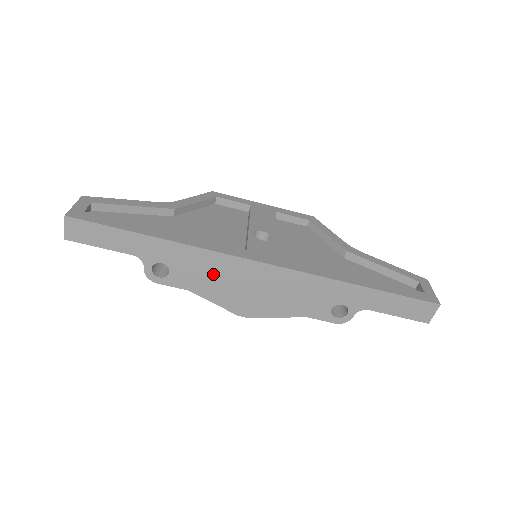
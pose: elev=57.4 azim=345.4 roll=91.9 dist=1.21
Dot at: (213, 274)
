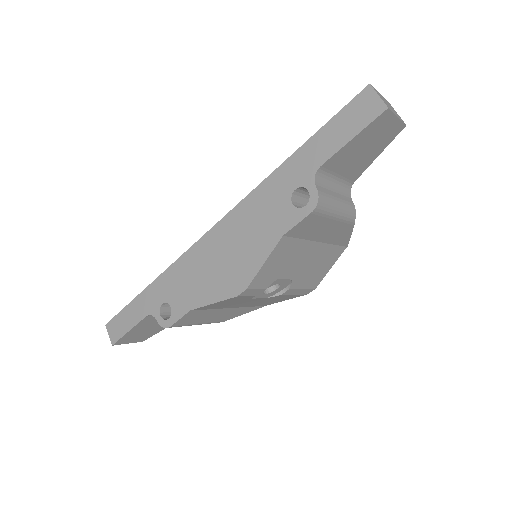
Dot at: (193, 276)
